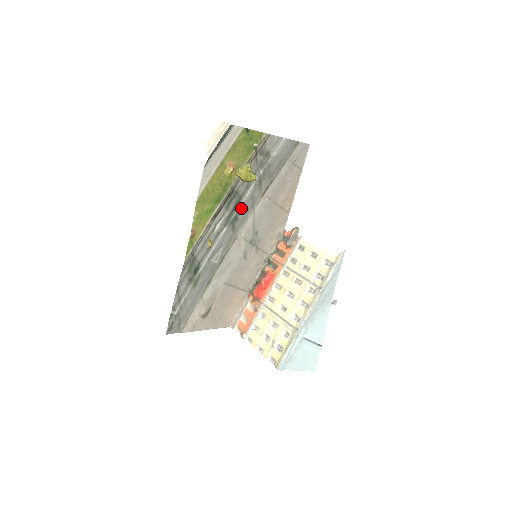
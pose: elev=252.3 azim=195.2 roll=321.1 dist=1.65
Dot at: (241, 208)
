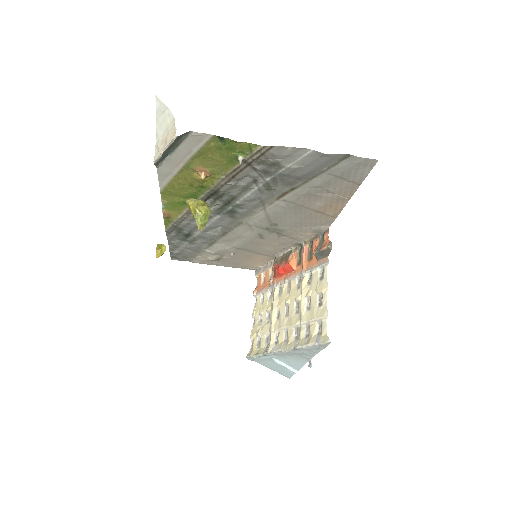
Dot at: (239, 204)
